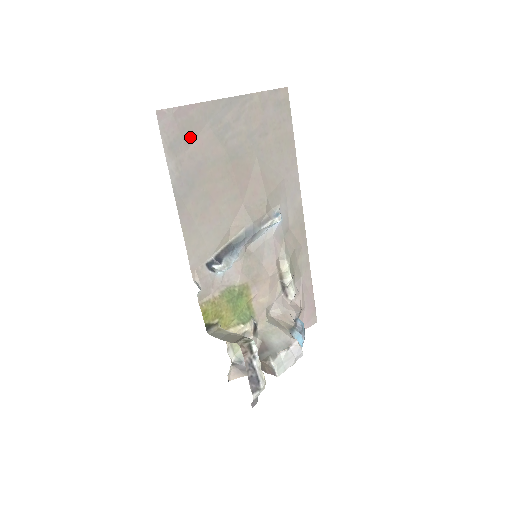
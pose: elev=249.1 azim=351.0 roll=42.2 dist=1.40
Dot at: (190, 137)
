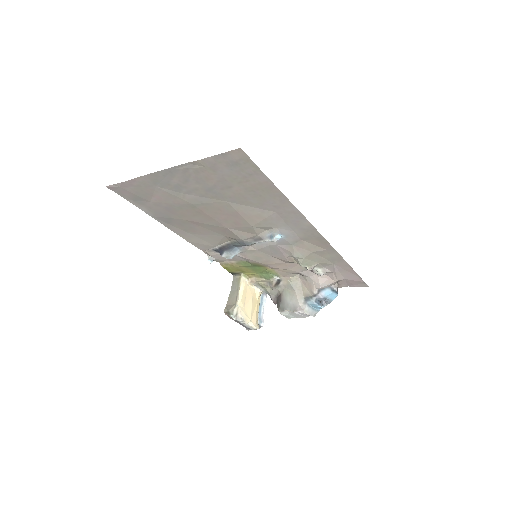
Dot at: (147, 195)
